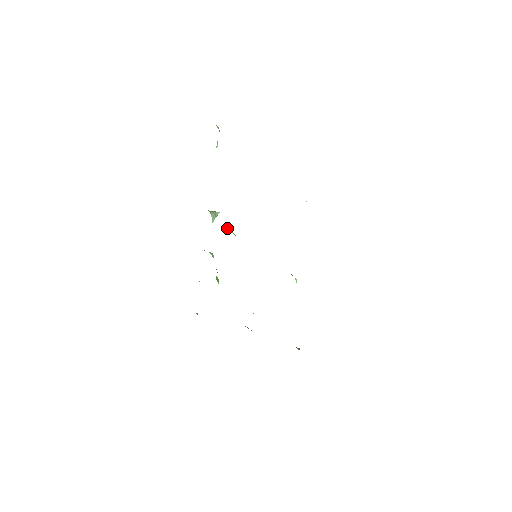
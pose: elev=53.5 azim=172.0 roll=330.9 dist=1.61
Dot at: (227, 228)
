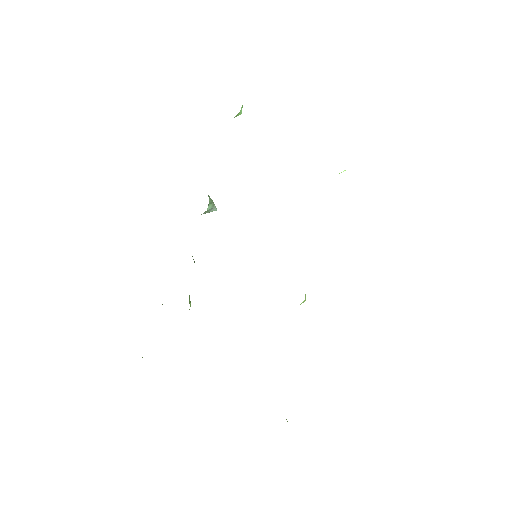
Dot at: occluded
